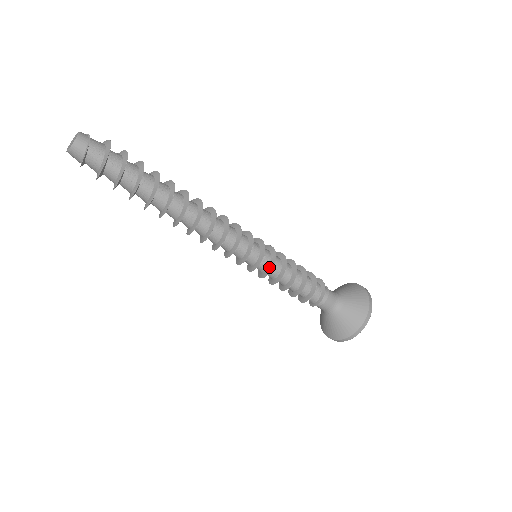
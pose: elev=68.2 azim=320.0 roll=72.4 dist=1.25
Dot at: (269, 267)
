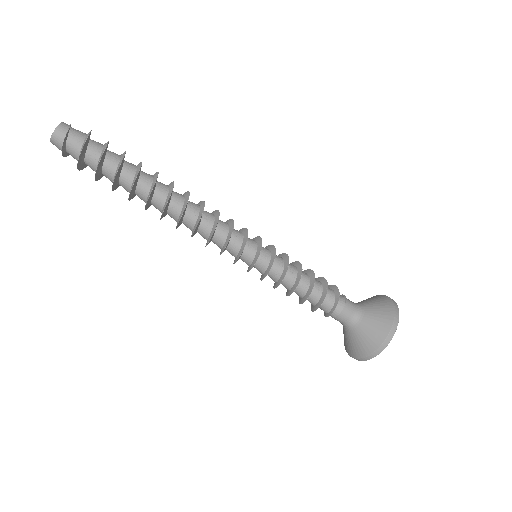
Dot at: (266, 271)
